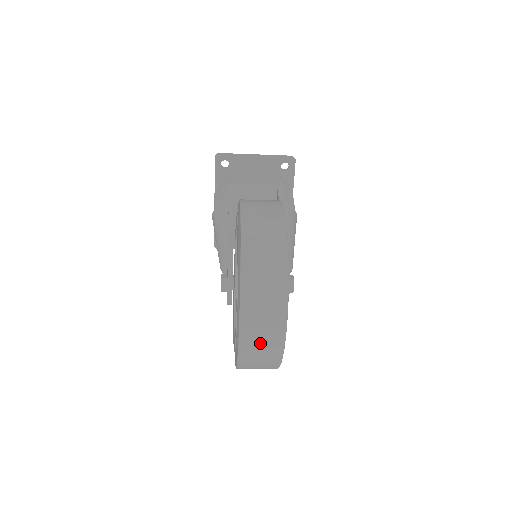
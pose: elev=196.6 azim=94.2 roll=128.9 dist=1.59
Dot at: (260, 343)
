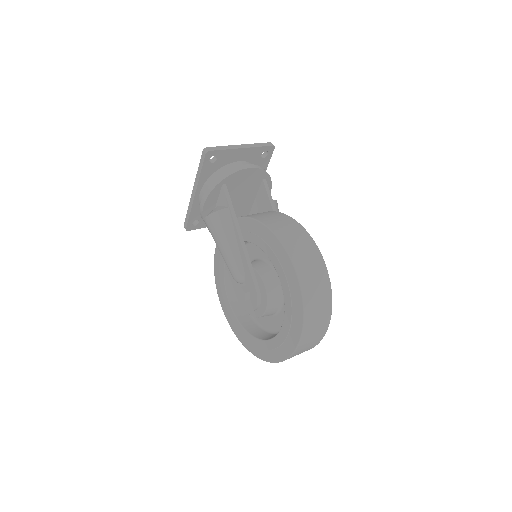
Dot at: (301, 352)
